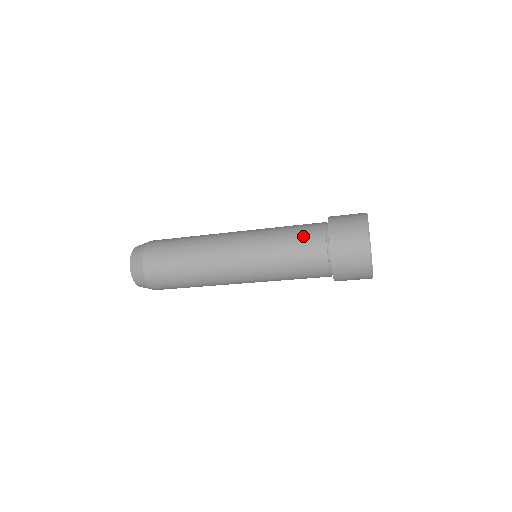
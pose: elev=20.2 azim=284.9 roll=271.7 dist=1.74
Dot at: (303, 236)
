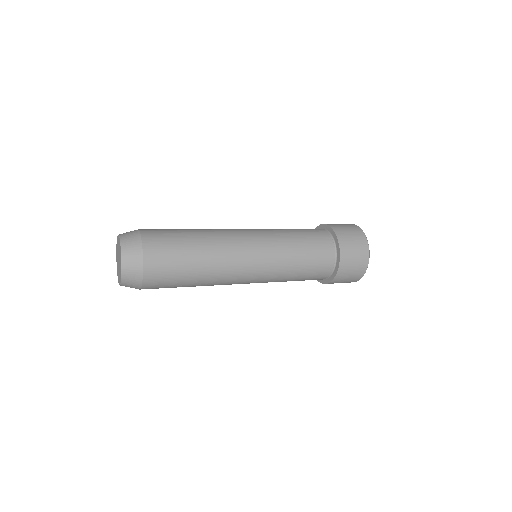
Dot at: (309, 231)
